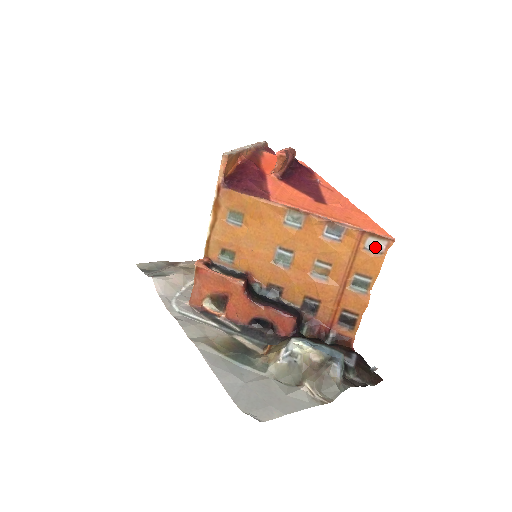
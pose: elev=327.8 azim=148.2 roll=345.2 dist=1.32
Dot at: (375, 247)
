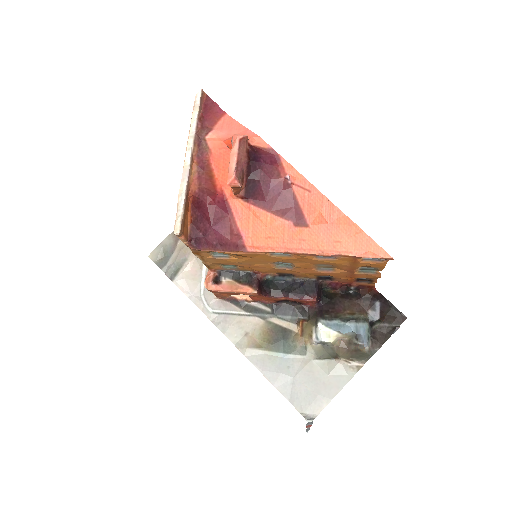
Dot at: (374, 258)
